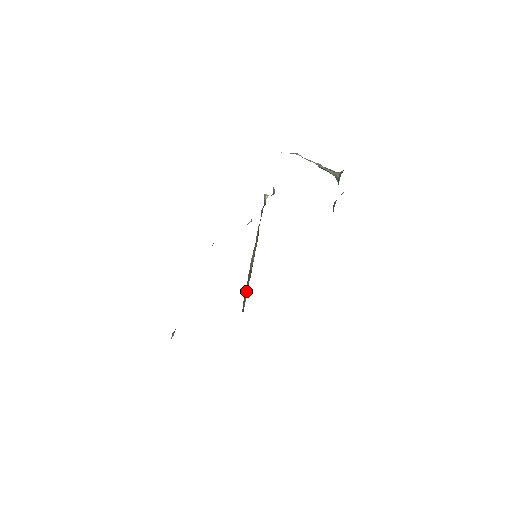
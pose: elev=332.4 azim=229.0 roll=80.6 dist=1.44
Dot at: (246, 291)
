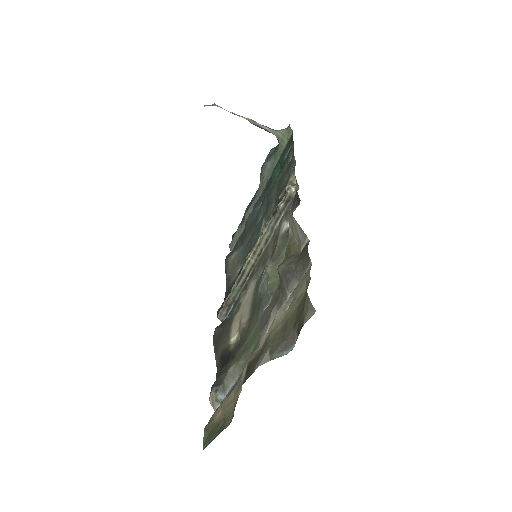
Dot at: (233, 297)
